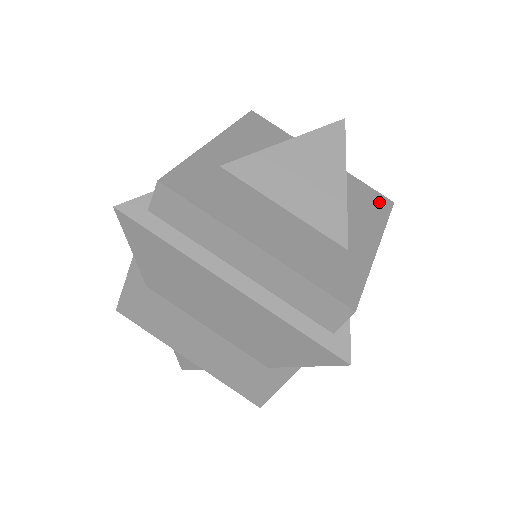
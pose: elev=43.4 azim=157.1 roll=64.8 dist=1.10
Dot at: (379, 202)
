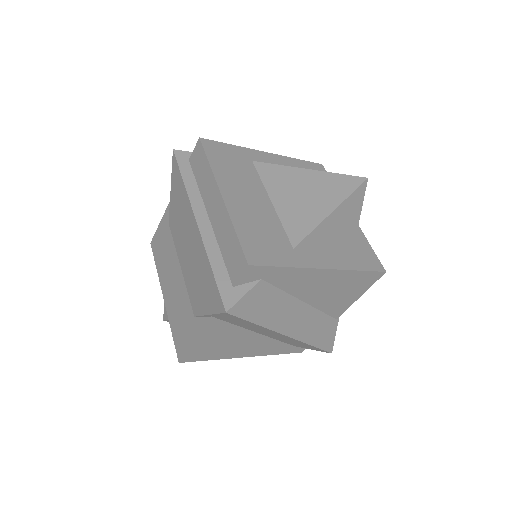
Dot at: (369, 260)
